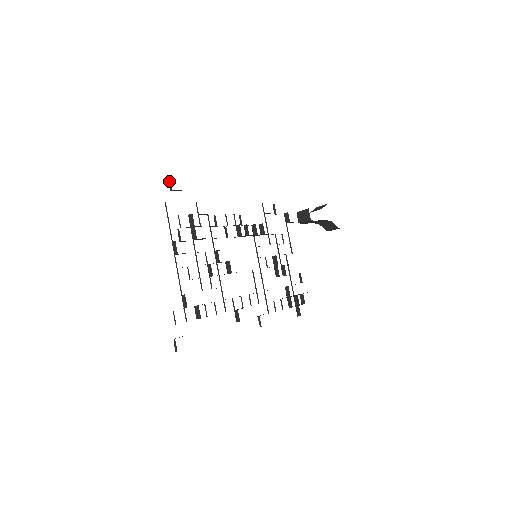
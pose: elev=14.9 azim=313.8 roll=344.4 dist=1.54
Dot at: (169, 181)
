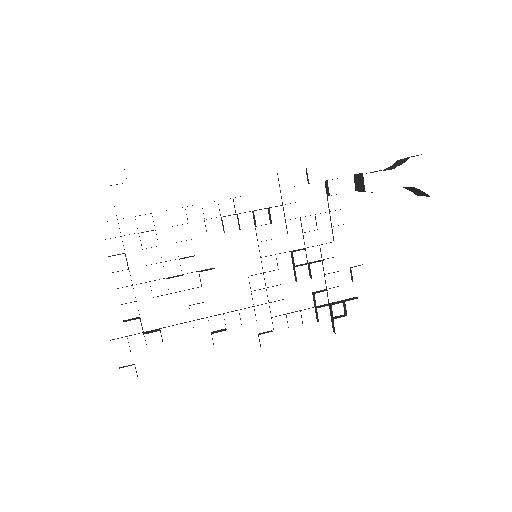
Dot at: occluded
